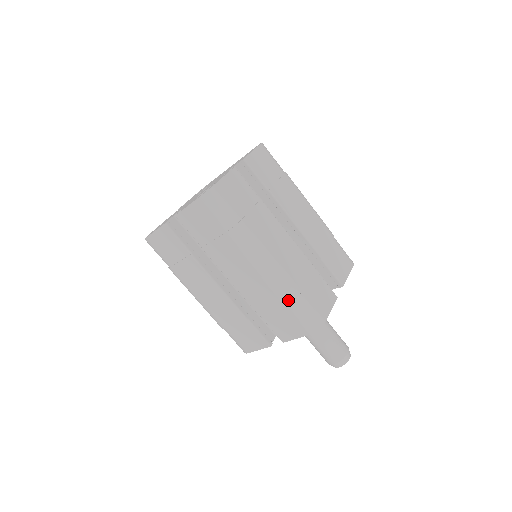
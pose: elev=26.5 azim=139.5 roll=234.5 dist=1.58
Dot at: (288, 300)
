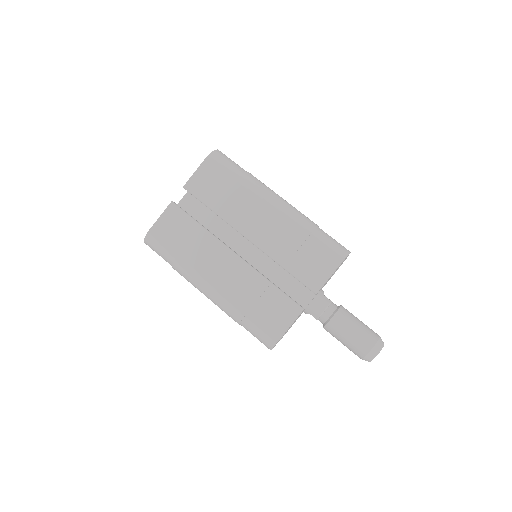
Dot at: (237, 322)
